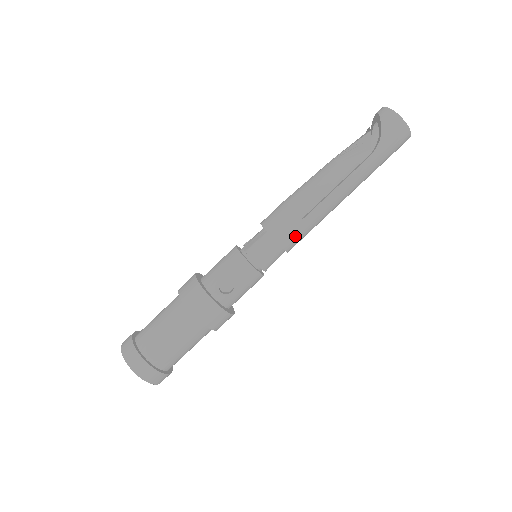
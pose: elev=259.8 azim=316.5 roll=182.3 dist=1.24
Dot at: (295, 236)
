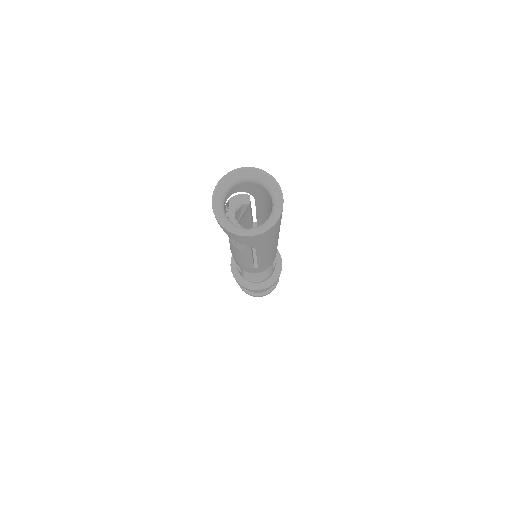
Dot at: (266, 267)
